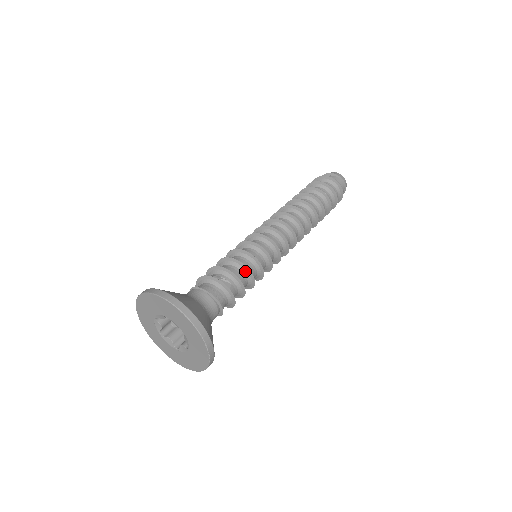
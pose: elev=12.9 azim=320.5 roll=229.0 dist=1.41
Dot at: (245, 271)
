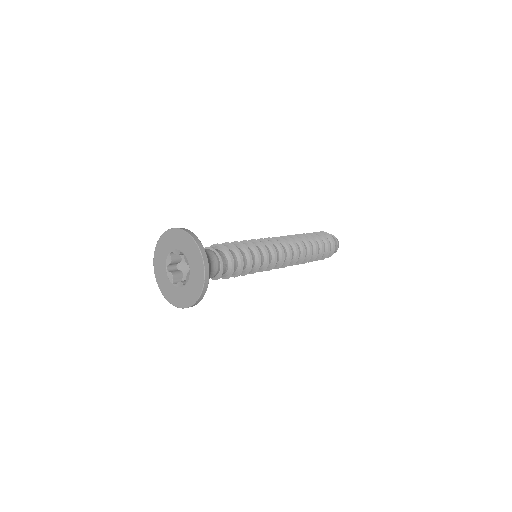
Dot at: (240, 246)
